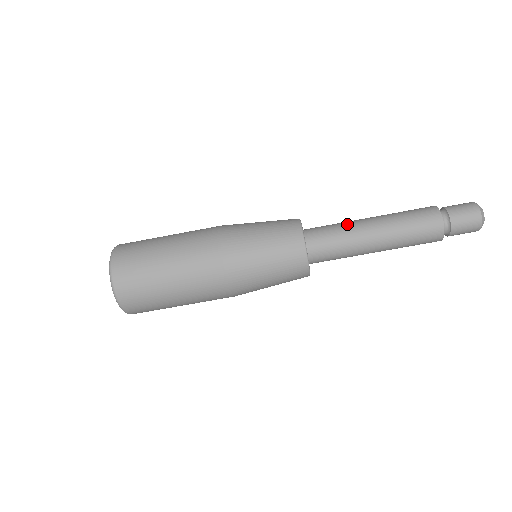
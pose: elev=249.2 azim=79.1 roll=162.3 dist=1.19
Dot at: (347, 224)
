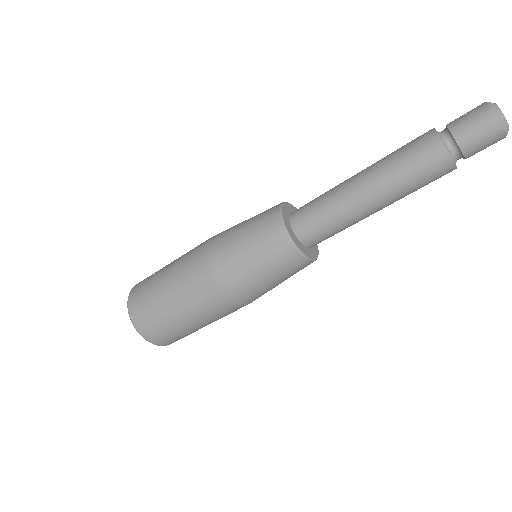
Dot at: (339, 207)
